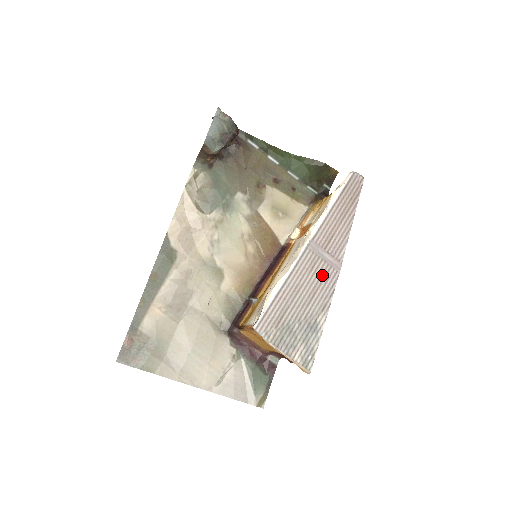
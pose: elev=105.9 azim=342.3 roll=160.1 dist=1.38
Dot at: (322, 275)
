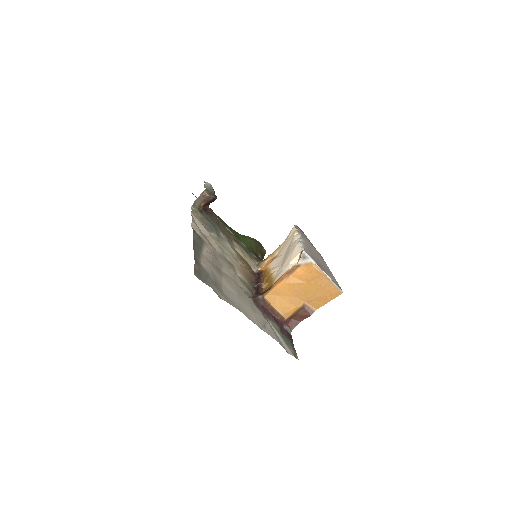
Dot at: (316, 252)
